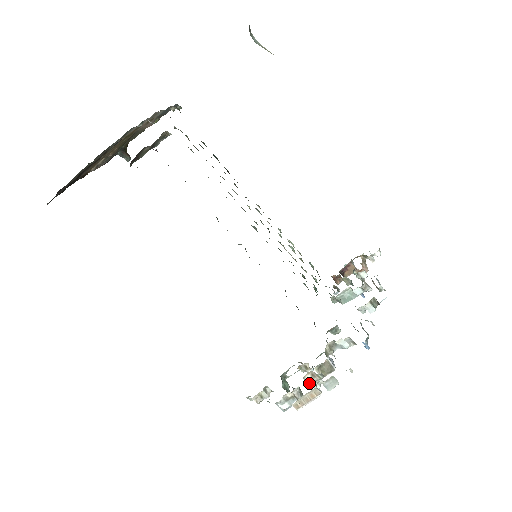
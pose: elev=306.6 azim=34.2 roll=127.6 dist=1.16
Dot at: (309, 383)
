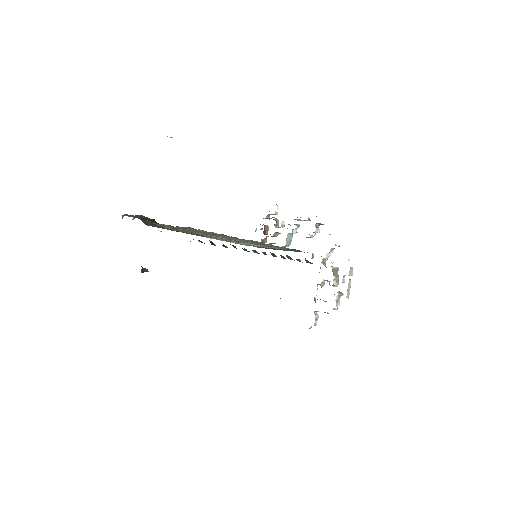
Dot at: (336, 285)
